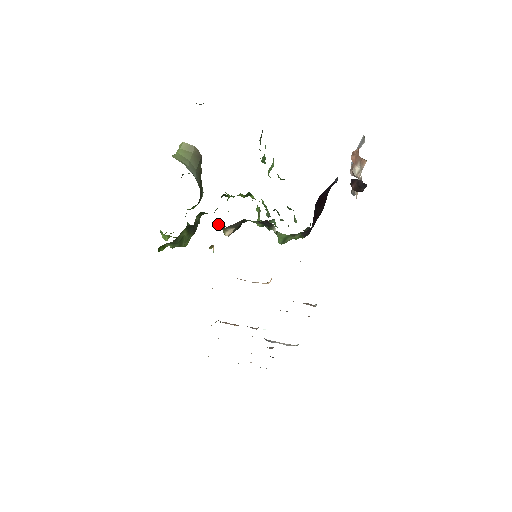
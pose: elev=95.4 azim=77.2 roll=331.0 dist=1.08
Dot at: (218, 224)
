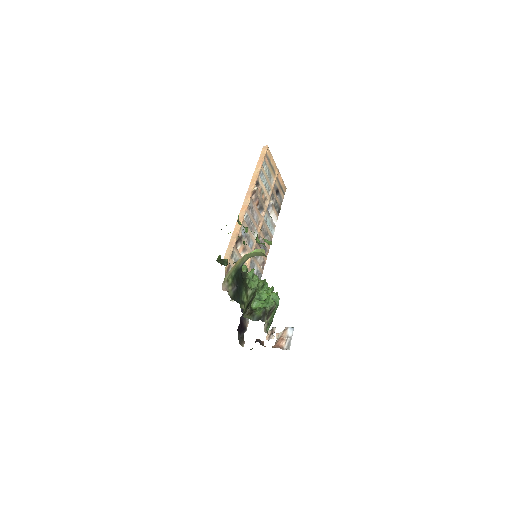
Dot at: occluded
